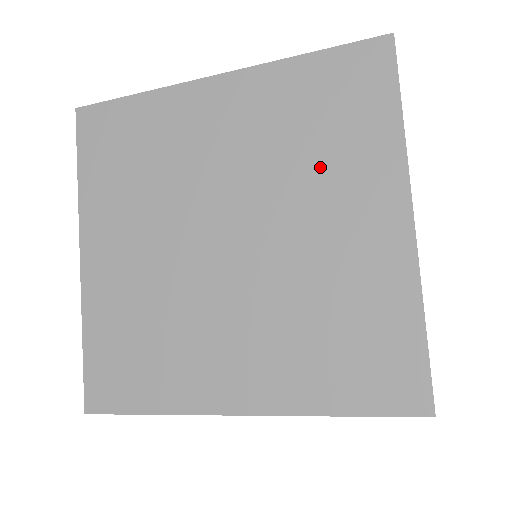
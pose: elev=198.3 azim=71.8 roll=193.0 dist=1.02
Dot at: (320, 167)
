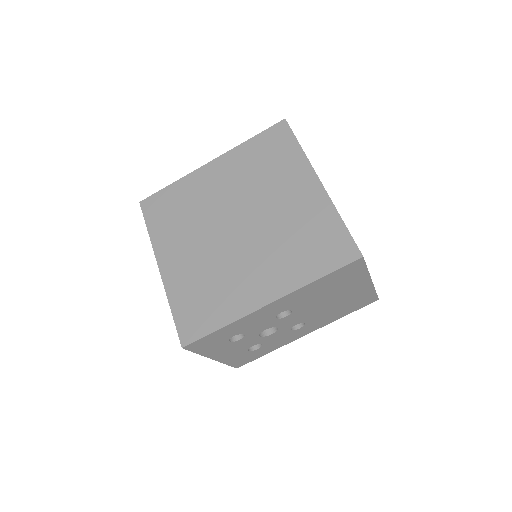
Dot at: (272, 179)
